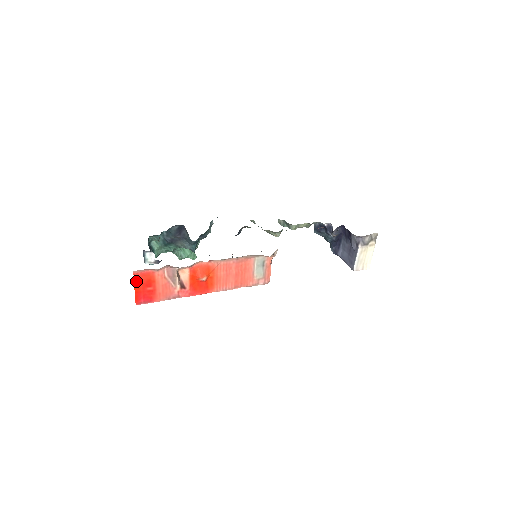
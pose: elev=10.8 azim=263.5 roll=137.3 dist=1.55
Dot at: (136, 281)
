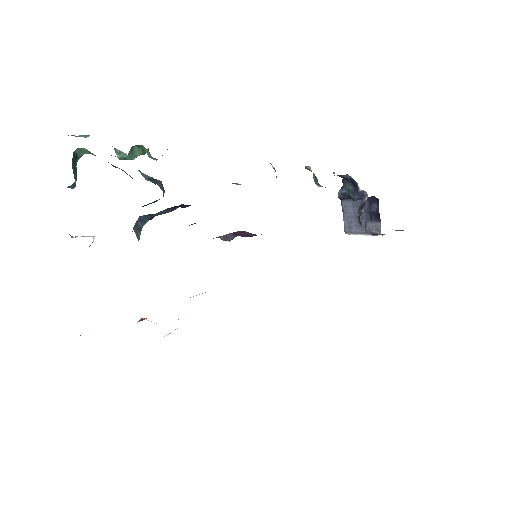
Dot at: occluded
